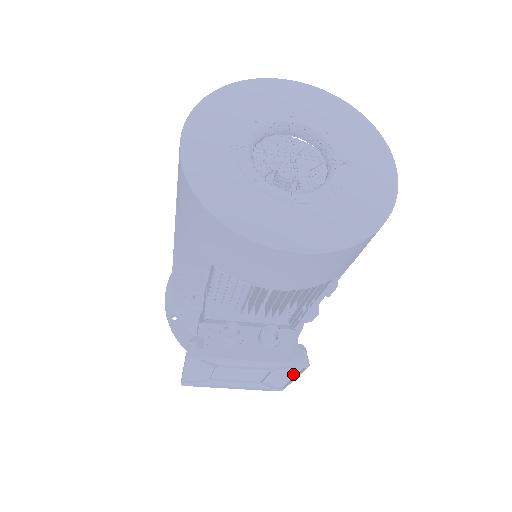
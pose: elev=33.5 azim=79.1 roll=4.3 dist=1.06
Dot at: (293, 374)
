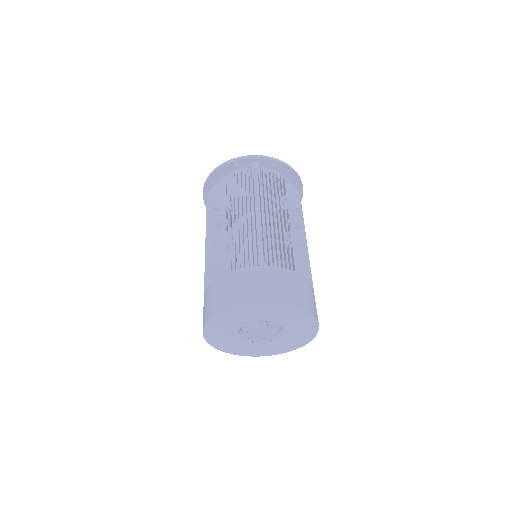
Dot at: occluded
